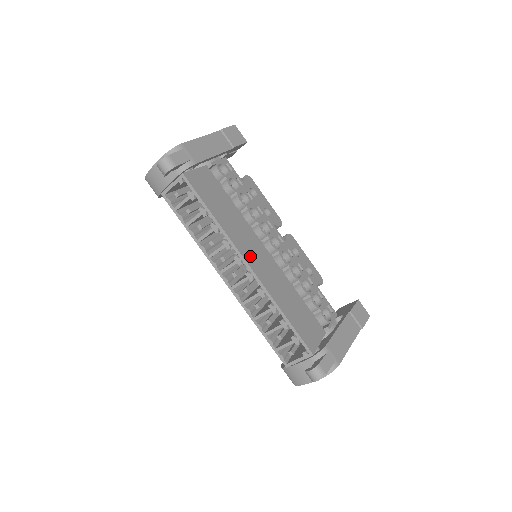
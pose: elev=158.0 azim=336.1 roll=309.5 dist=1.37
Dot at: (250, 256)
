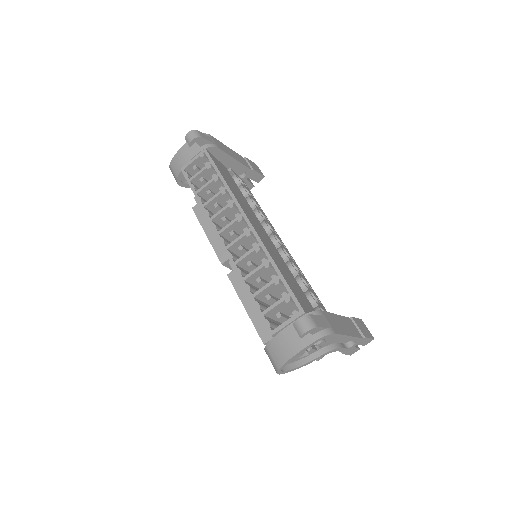
Dot at: (251, 220)
